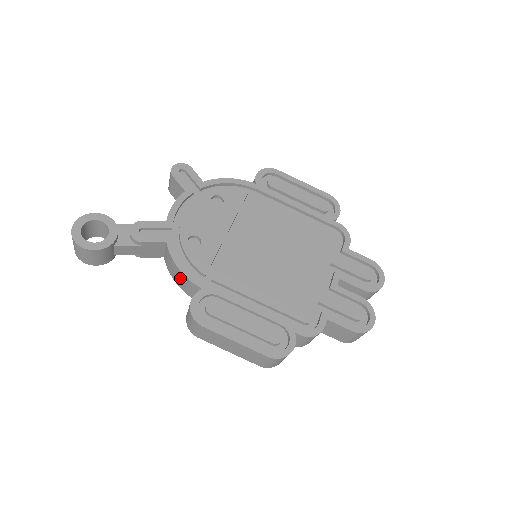
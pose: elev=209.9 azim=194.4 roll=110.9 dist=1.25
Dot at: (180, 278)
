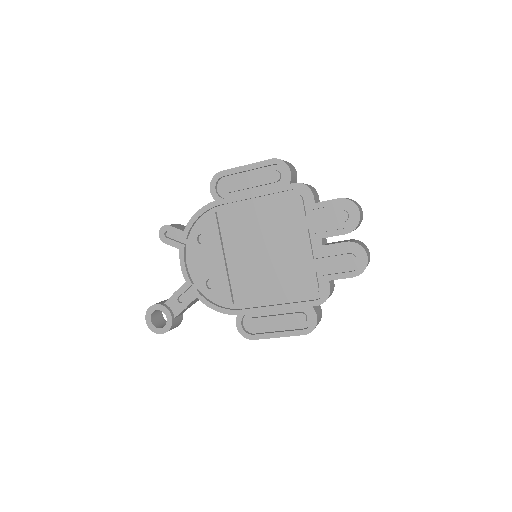
Dot at: occluded
